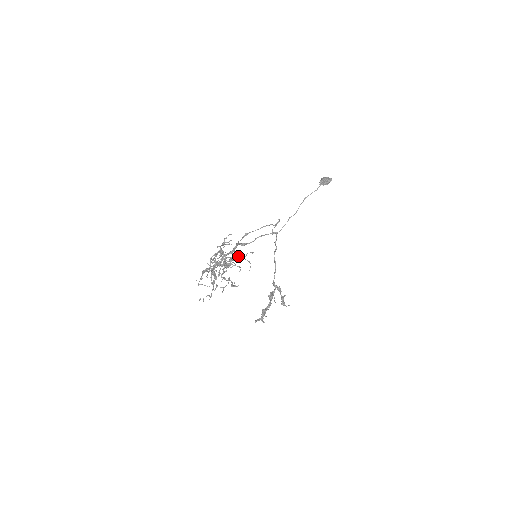
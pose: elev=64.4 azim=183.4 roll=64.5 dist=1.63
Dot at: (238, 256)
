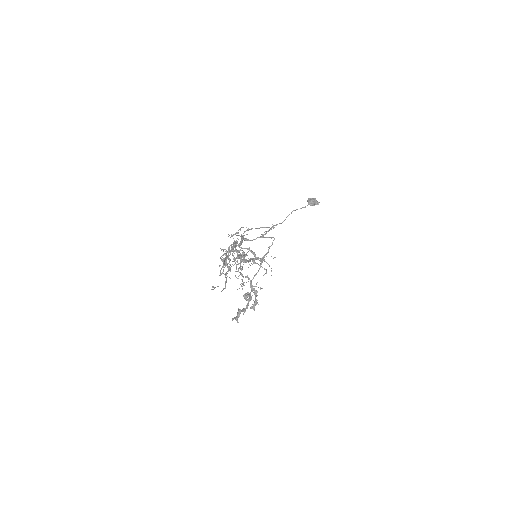
Dot at: occluded
